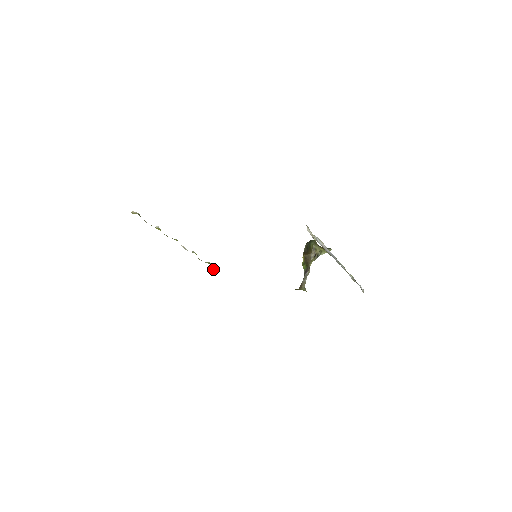
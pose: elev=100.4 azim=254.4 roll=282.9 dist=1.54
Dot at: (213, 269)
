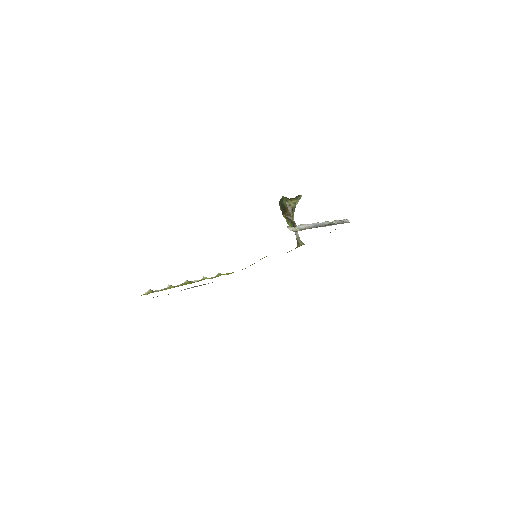
Dot at: occluded
